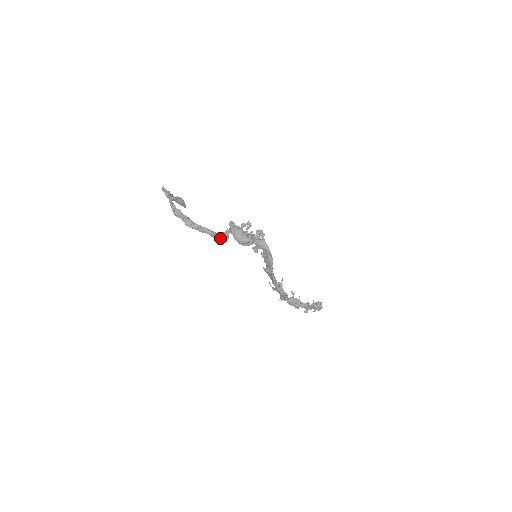
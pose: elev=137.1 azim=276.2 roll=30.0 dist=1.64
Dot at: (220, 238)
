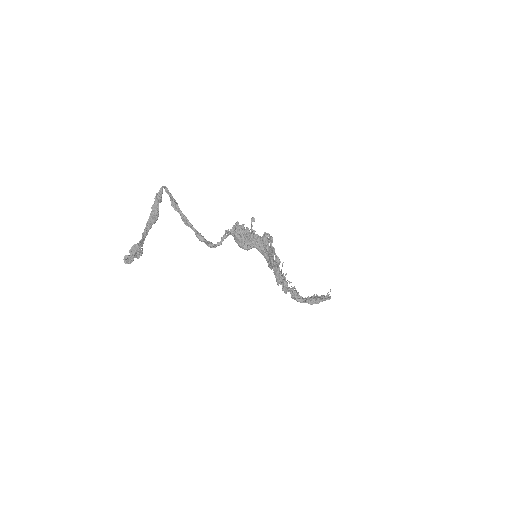
Dot at: (209, 246)
